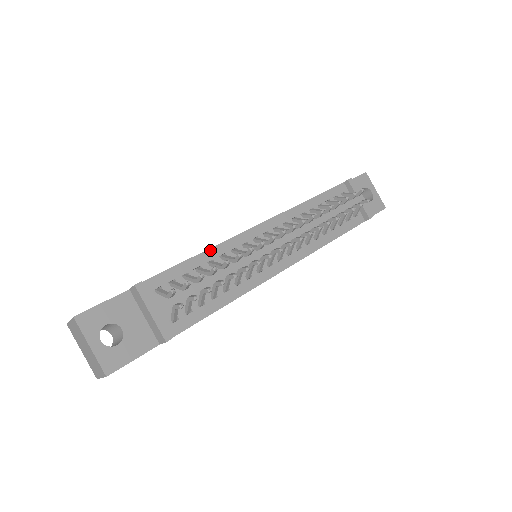
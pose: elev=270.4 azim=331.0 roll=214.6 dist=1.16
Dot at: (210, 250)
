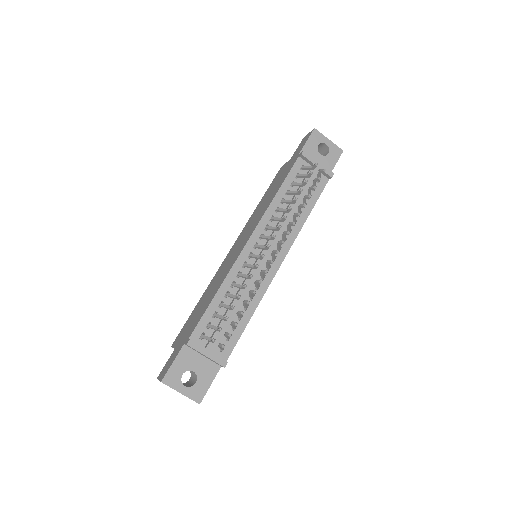
Dot at: (222, 285)
